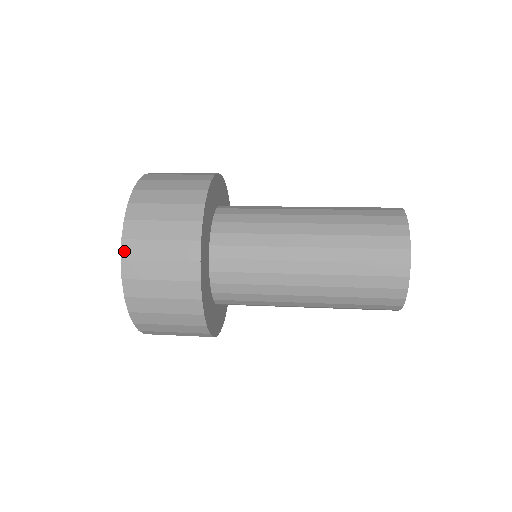
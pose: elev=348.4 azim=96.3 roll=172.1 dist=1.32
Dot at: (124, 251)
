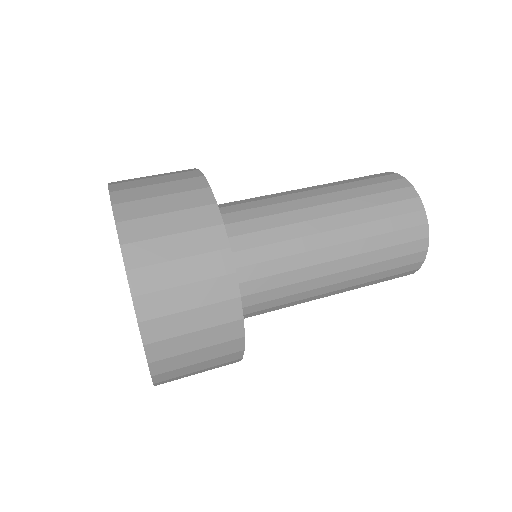
Dot at: occluded
